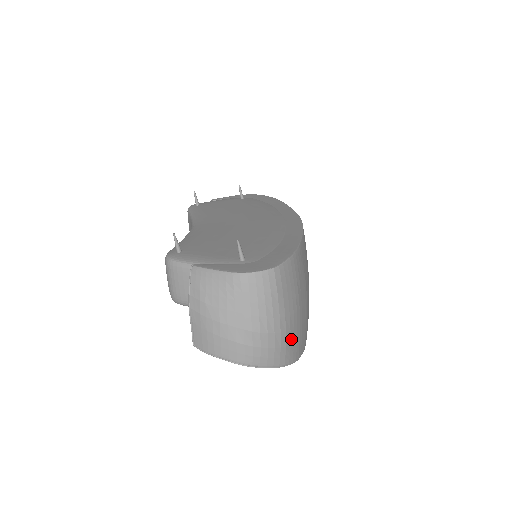
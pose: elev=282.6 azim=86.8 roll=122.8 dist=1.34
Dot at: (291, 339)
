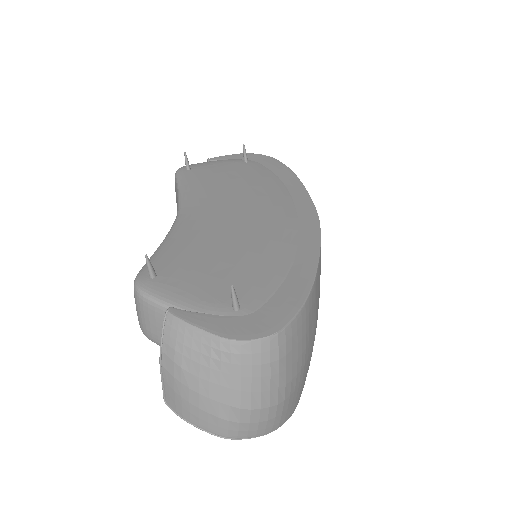
Dot at: (289, 402)
